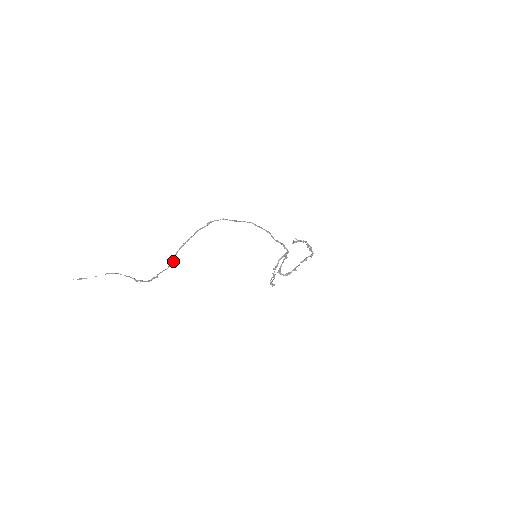
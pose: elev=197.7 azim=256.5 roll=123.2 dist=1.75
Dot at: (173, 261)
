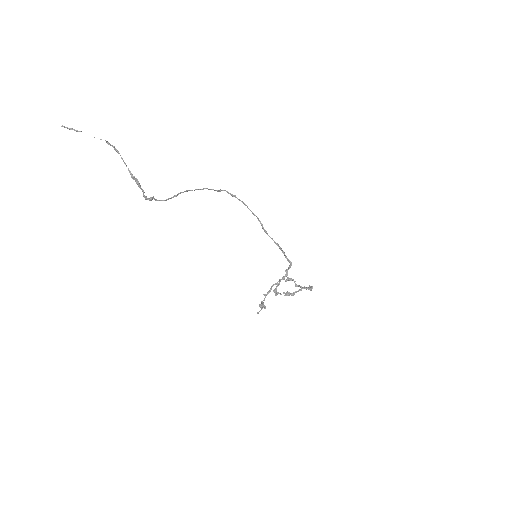
Dot at: (175, 196)
